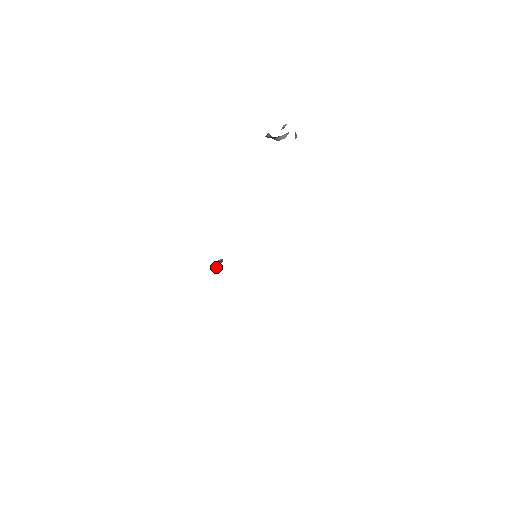
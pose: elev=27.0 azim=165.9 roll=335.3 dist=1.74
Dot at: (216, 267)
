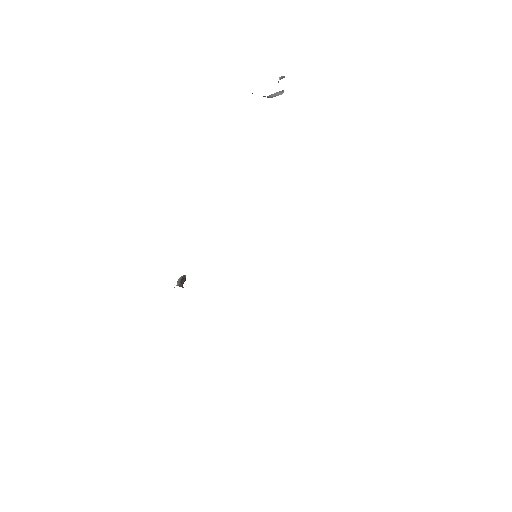
Dot at: (181, 285)
